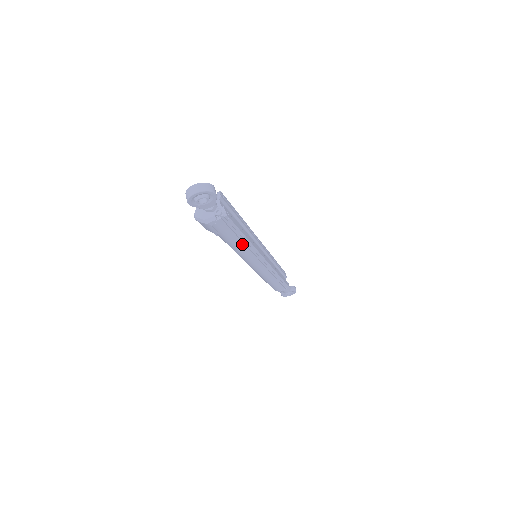
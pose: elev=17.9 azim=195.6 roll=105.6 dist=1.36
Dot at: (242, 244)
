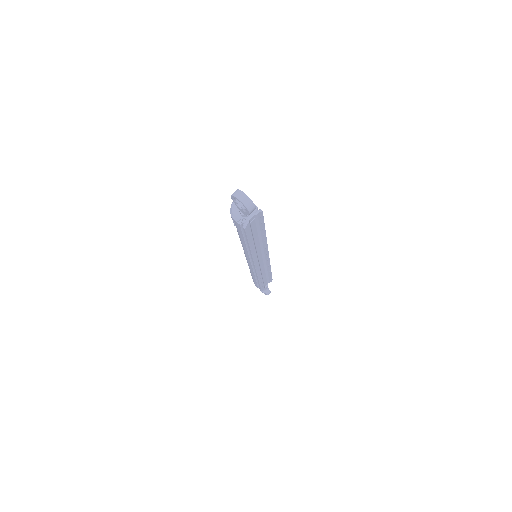
Dot at: (246, 246)
